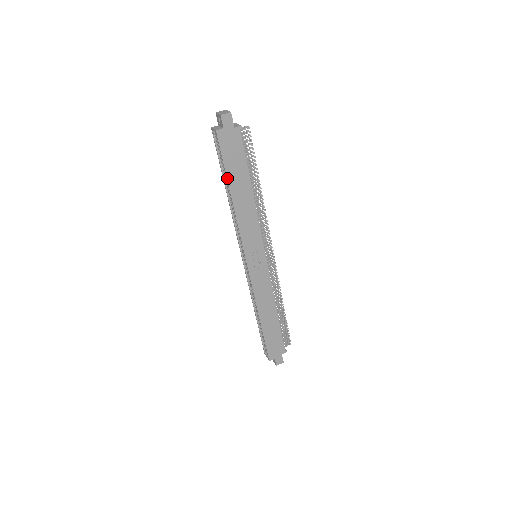
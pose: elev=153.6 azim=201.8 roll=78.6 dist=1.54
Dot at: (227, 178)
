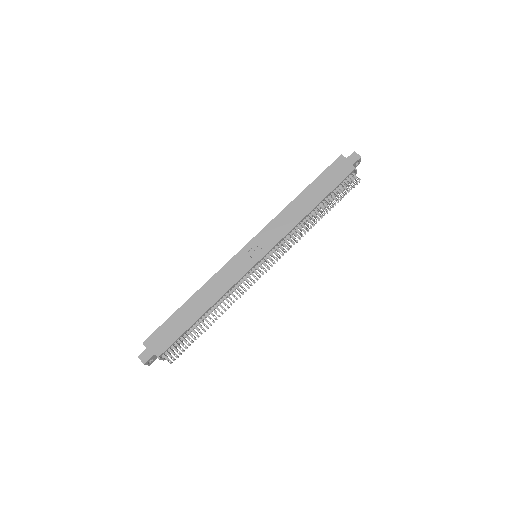
Dot at: (312, 183)
